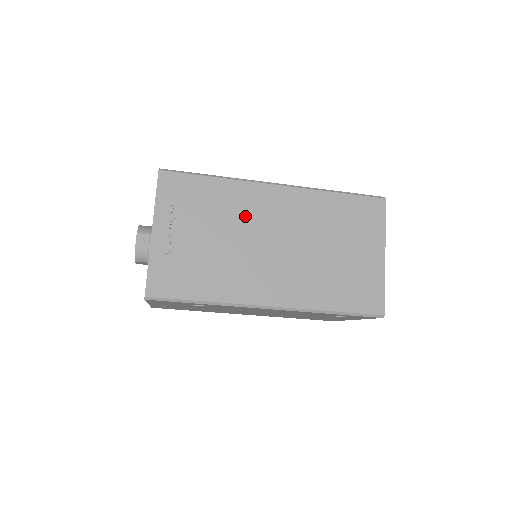
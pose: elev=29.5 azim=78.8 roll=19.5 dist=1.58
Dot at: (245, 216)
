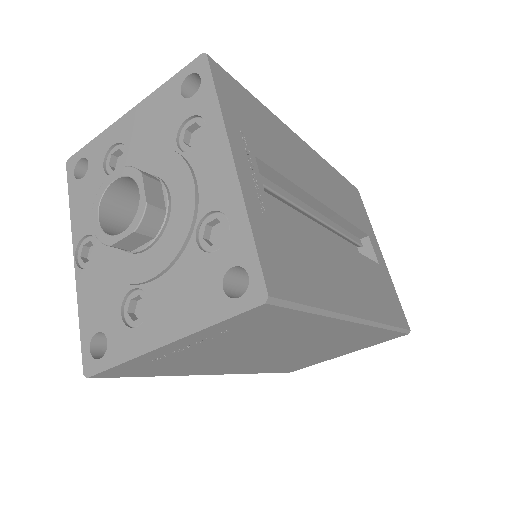
Dot at: (292, 339)
